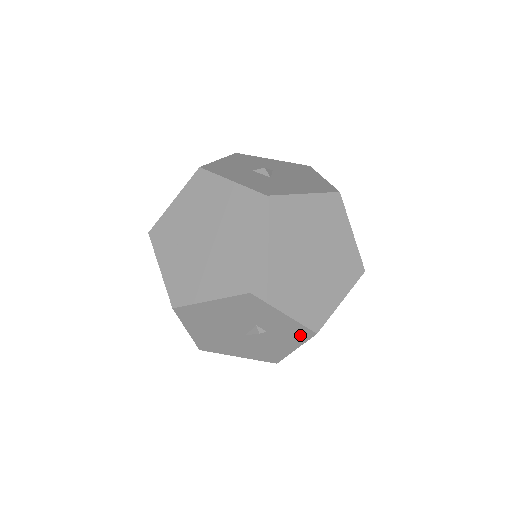
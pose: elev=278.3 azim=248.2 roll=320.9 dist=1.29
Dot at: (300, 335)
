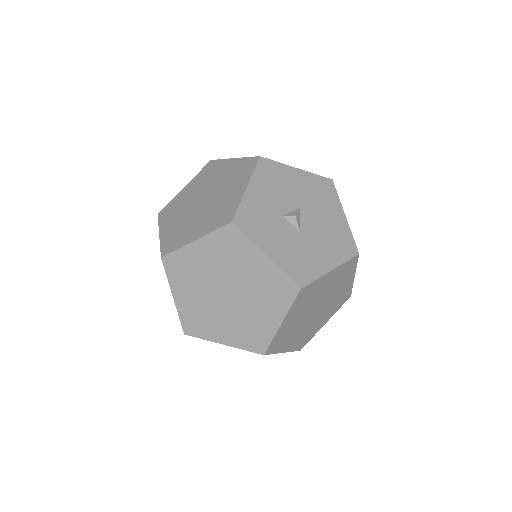
Dot at: occluded
